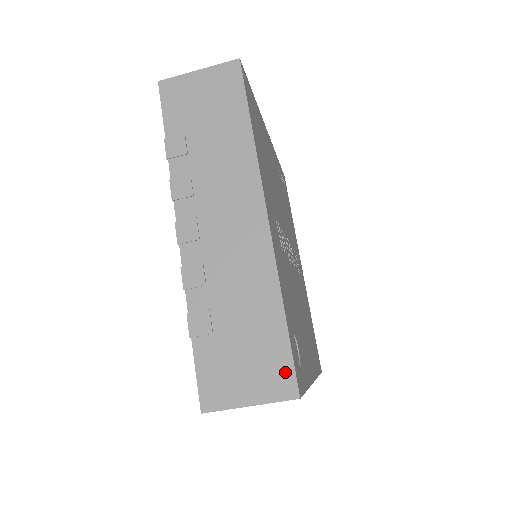
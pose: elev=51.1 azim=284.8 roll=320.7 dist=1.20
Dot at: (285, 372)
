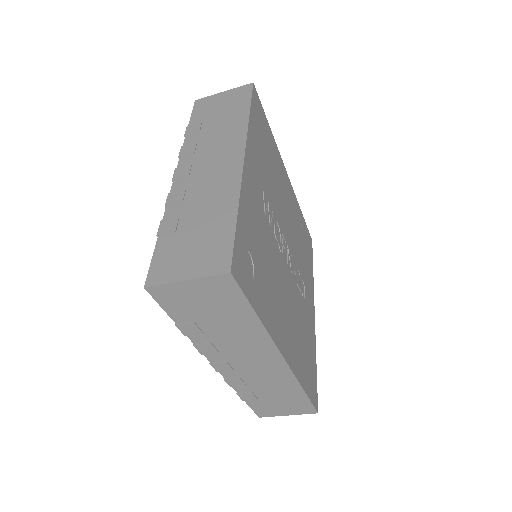
Dot at: (224, 254)
